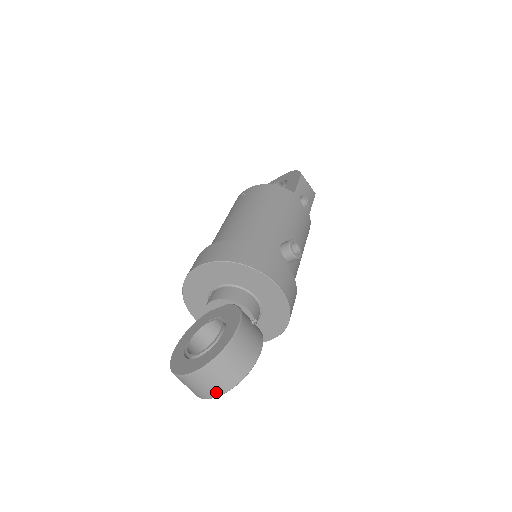
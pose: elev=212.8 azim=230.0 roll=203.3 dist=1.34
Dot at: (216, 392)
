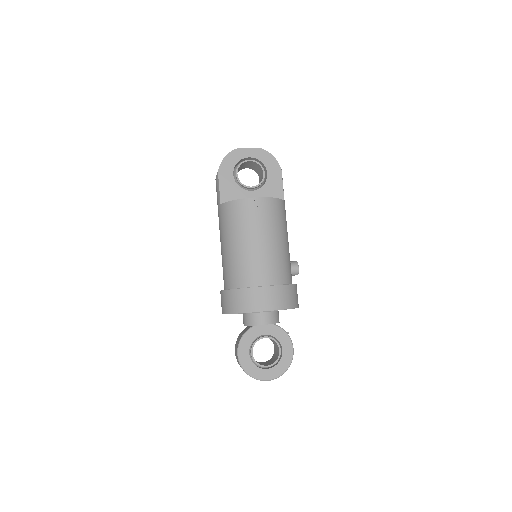
Dot at: occluded
